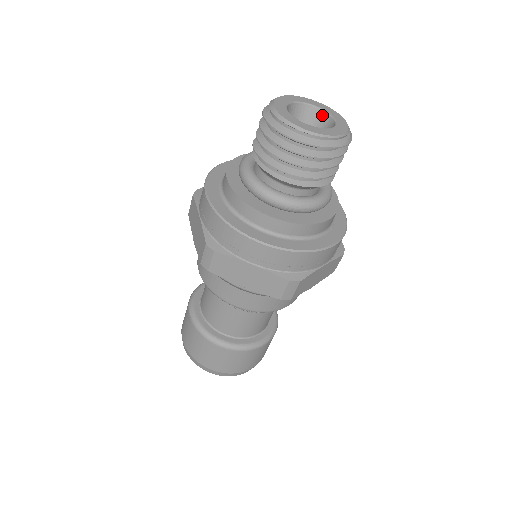
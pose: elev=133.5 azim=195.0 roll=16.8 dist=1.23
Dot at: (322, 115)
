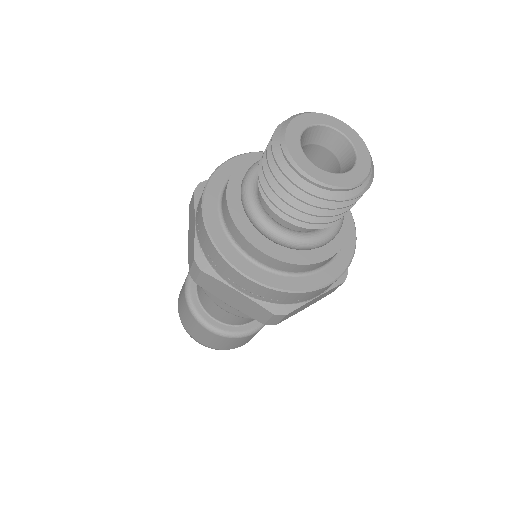
Dot at: (345, 143)
